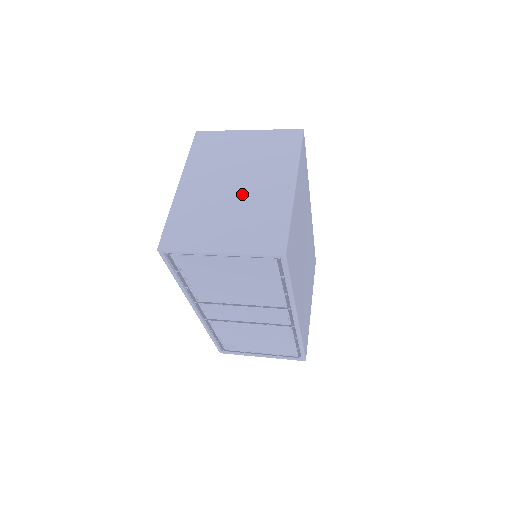
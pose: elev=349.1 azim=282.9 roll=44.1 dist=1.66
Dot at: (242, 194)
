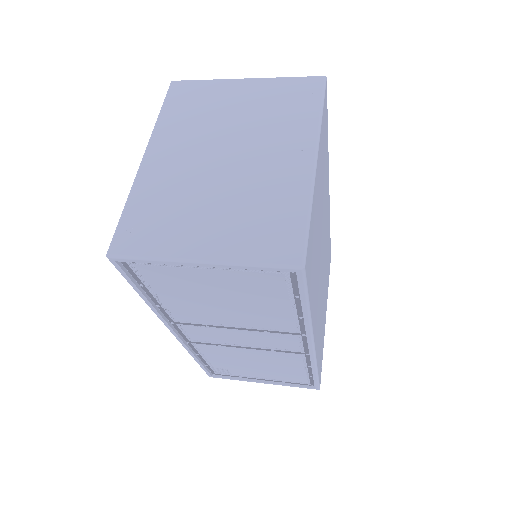
Dot at: (236, 171)
